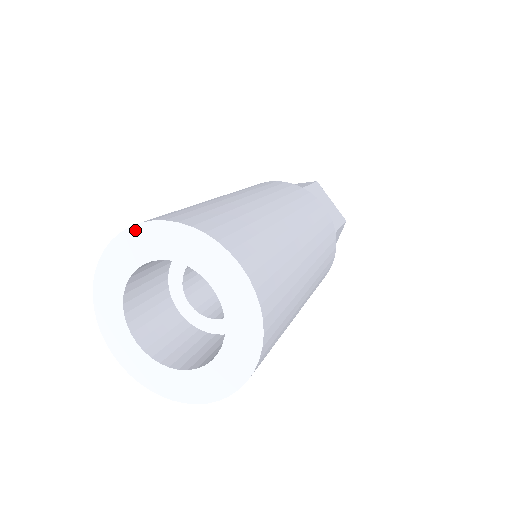
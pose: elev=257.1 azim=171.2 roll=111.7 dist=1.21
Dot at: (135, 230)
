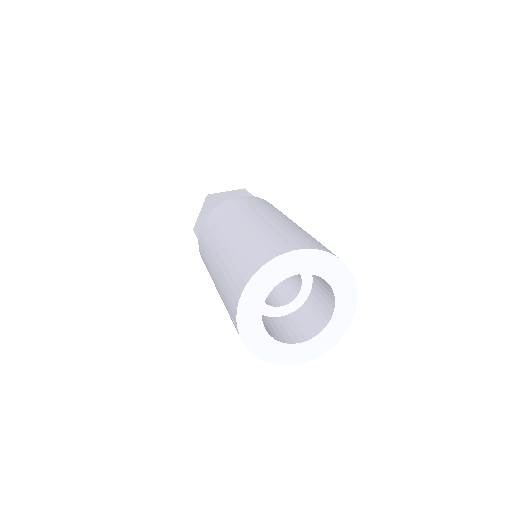
Dot at: (241, 308)
